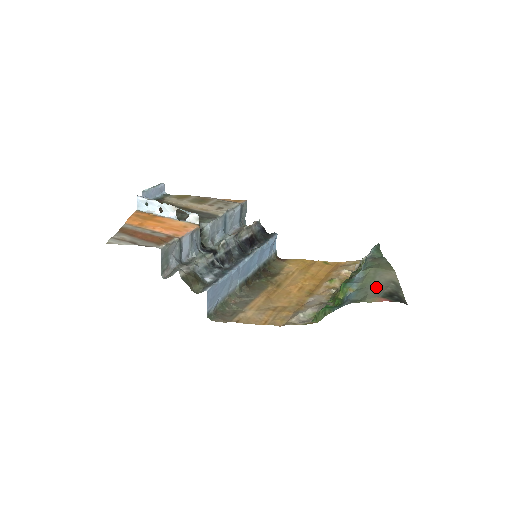
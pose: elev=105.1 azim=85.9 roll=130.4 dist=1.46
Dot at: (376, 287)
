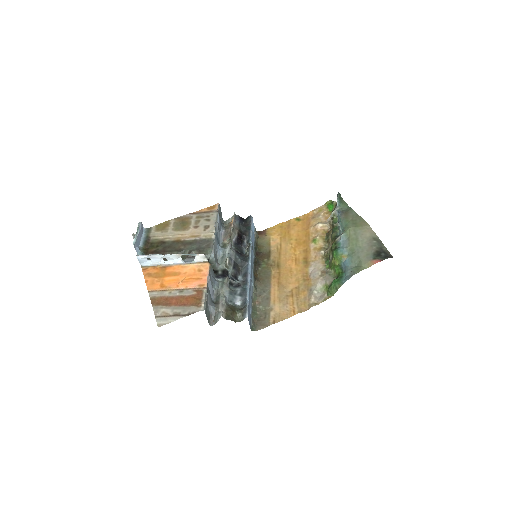
Dot at: (364, 249)
